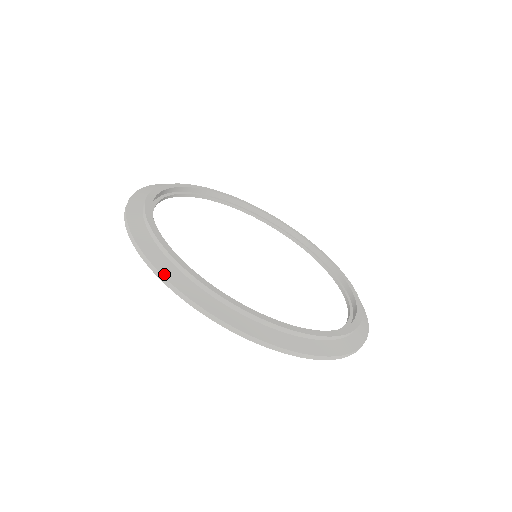
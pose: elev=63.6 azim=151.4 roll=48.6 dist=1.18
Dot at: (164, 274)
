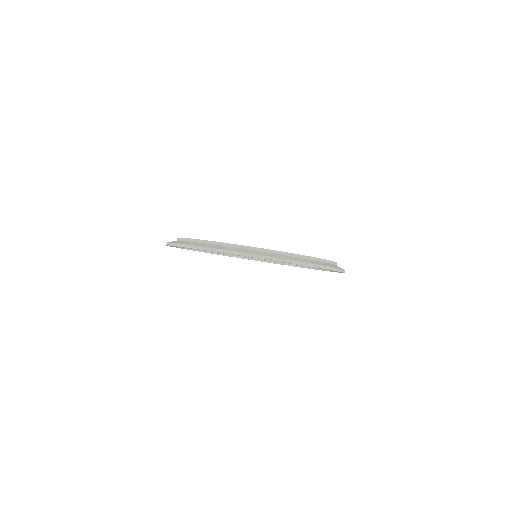
Dot at: (218, 248)
